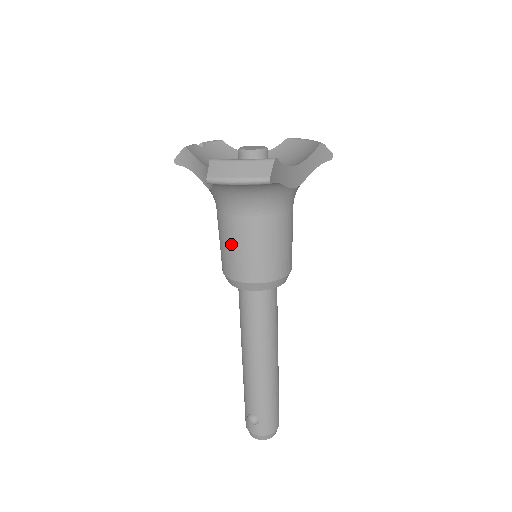
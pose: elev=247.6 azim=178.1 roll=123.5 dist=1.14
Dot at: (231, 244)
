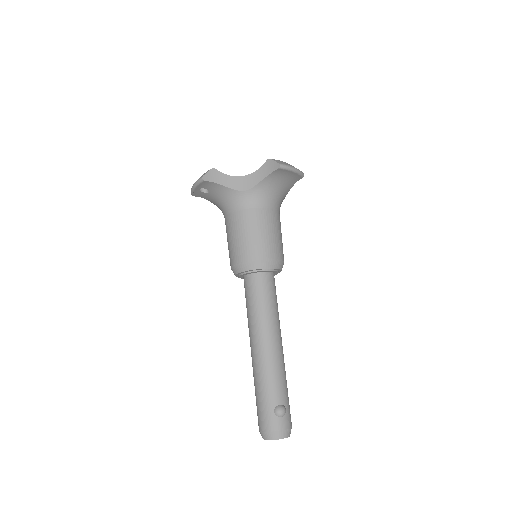
Dot at: (263, 230)
